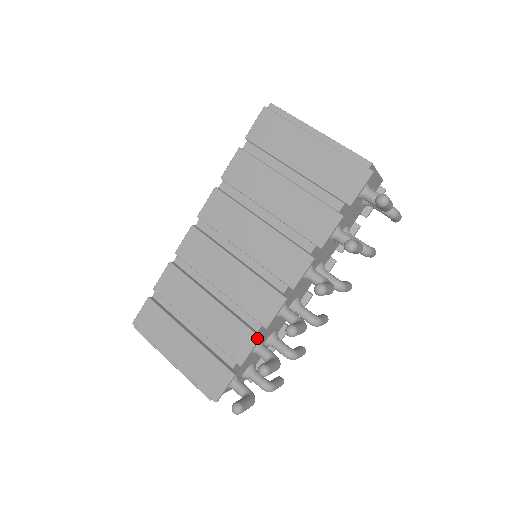
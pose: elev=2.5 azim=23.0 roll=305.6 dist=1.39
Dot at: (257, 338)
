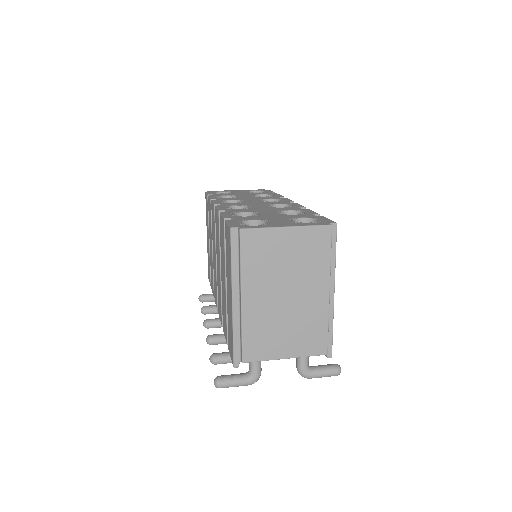
Dot at: occluded
